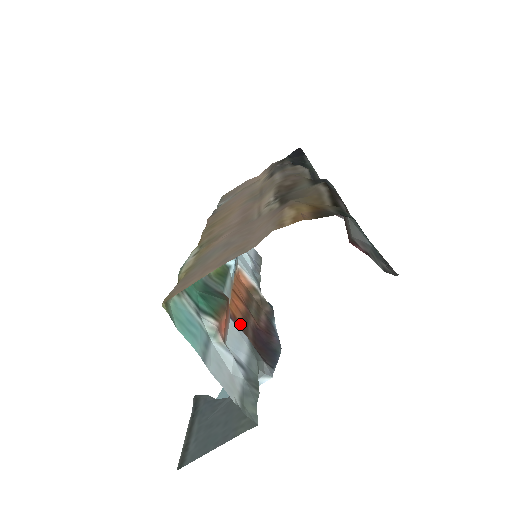
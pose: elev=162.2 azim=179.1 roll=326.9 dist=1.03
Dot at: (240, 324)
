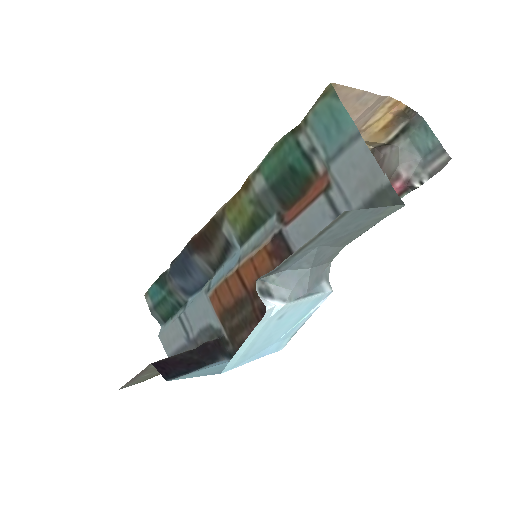
Dot at: (274, 265)
